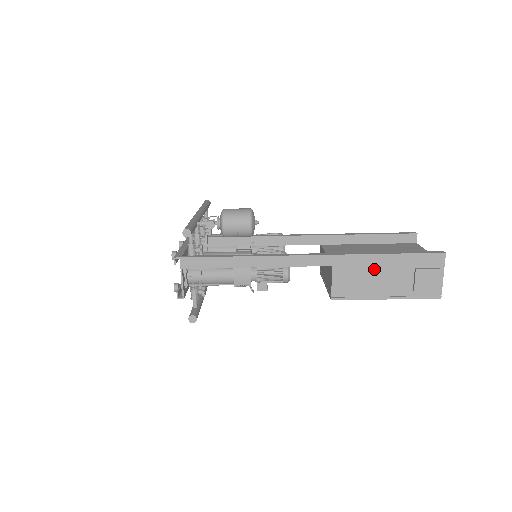
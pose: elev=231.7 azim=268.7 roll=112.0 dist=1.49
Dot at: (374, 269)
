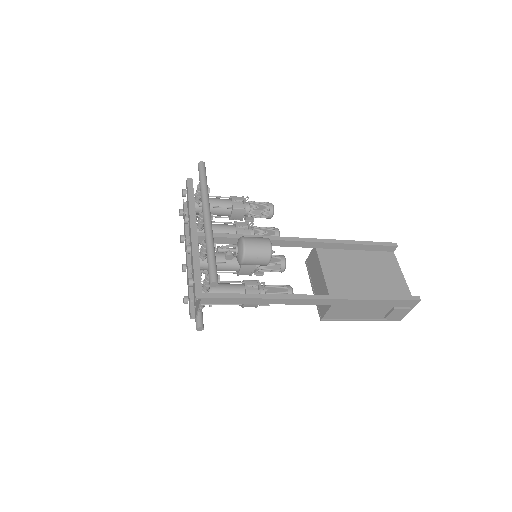
Dot at: (363, 307)
